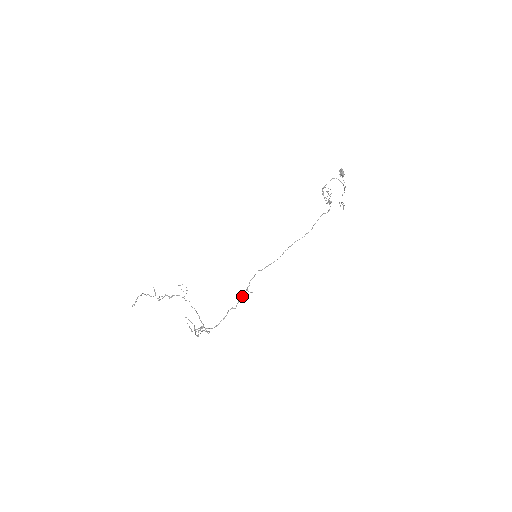
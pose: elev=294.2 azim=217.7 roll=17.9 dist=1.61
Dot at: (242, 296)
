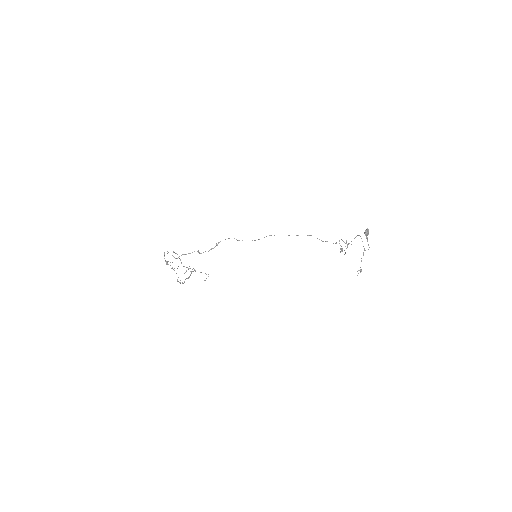
Dot at: (211, 248)
